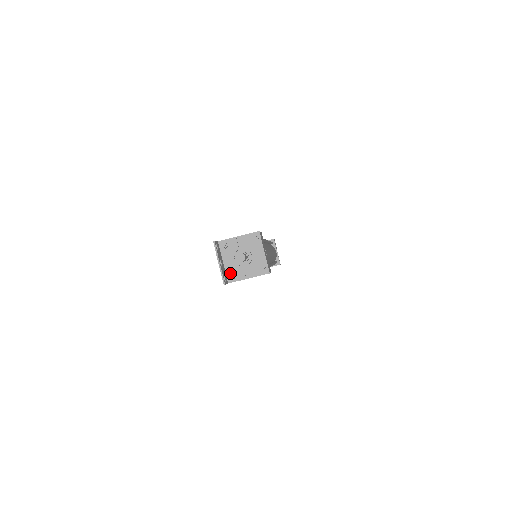
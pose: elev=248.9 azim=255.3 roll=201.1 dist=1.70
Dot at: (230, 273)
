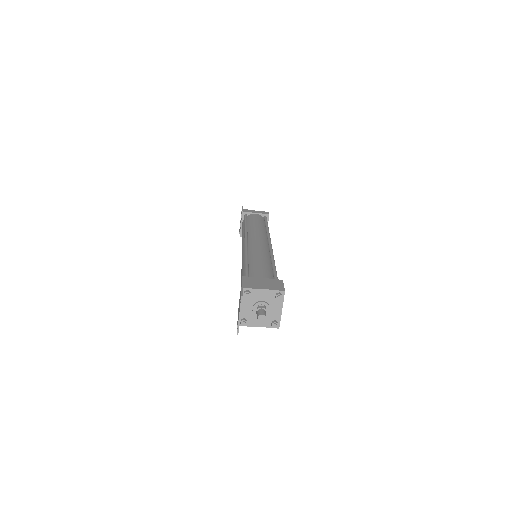
Dot at: (244, 320)
